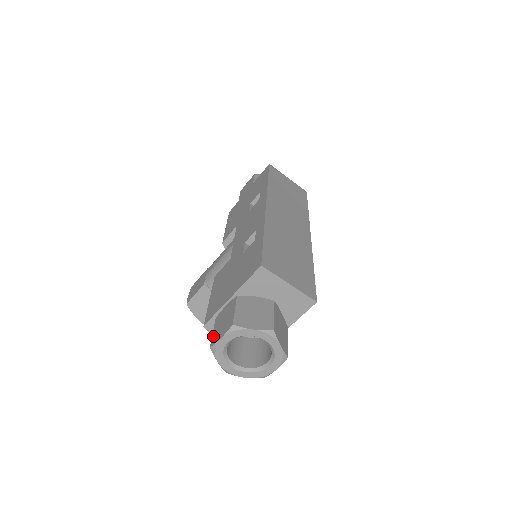
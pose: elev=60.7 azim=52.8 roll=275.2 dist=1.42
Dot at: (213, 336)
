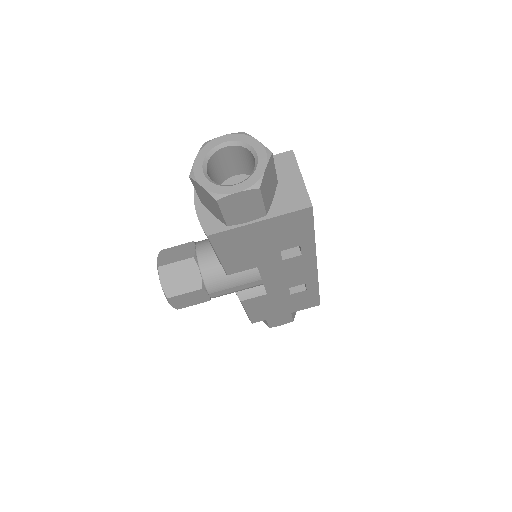
Dot at: occluded
